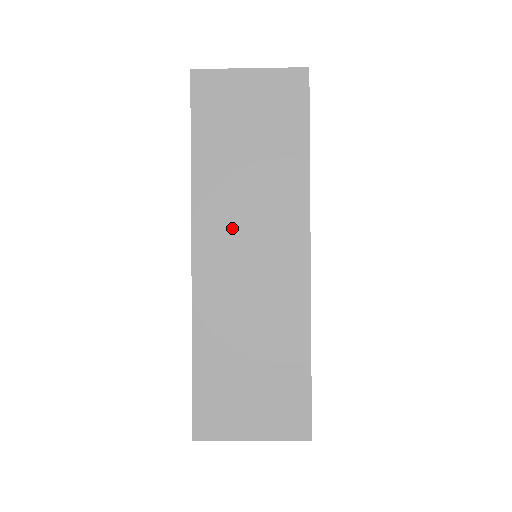
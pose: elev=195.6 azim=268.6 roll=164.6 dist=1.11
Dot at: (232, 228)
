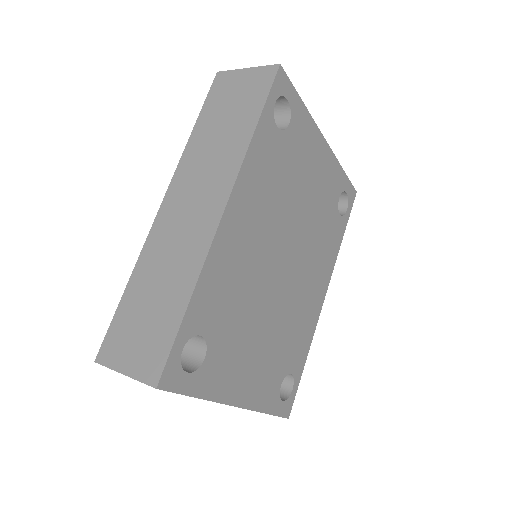
Dot at: occluded
